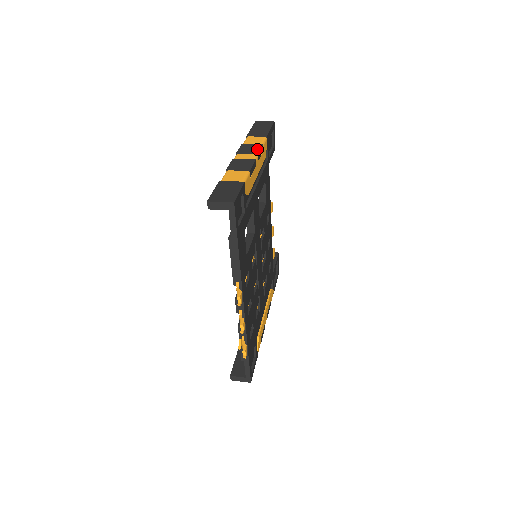
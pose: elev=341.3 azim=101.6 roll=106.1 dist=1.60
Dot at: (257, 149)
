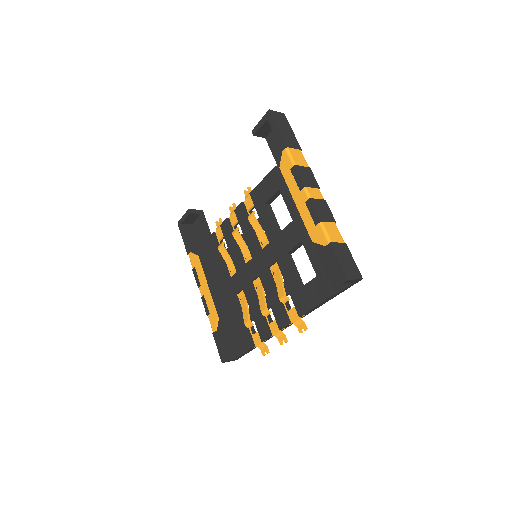
Dot at: (313, 178)
